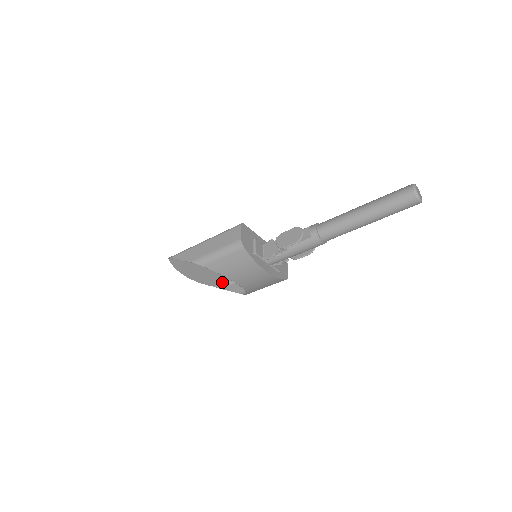
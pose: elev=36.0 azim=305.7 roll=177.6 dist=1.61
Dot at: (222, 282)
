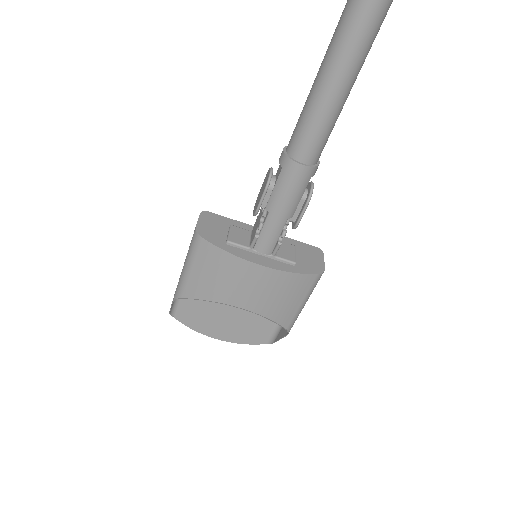
Dot at: (270, 332)
